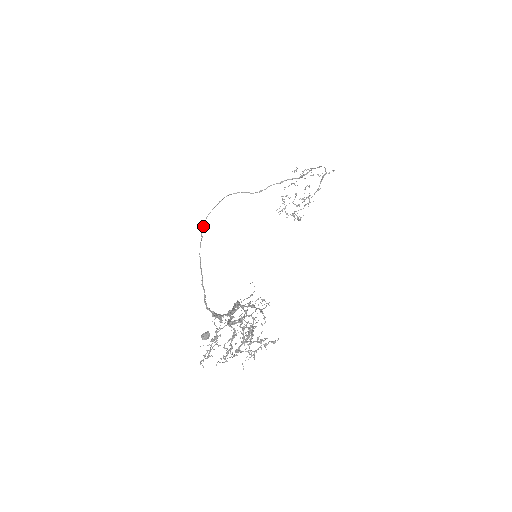
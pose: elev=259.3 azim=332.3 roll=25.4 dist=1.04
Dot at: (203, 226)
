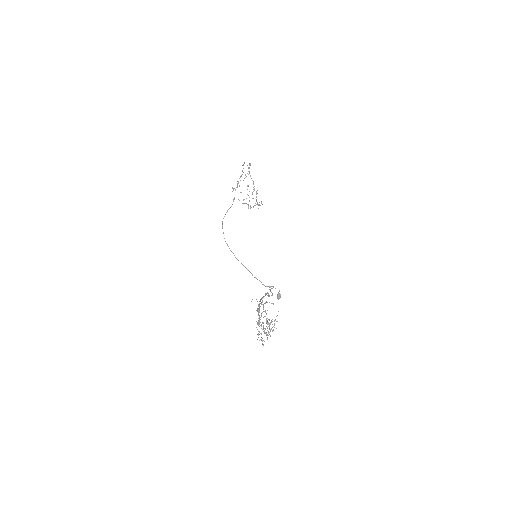
Dot at: occluded
